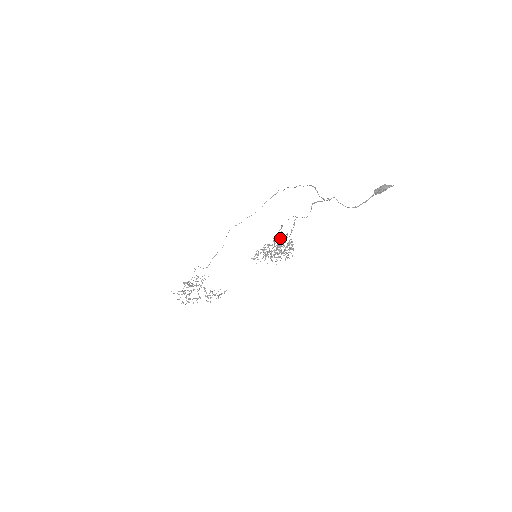
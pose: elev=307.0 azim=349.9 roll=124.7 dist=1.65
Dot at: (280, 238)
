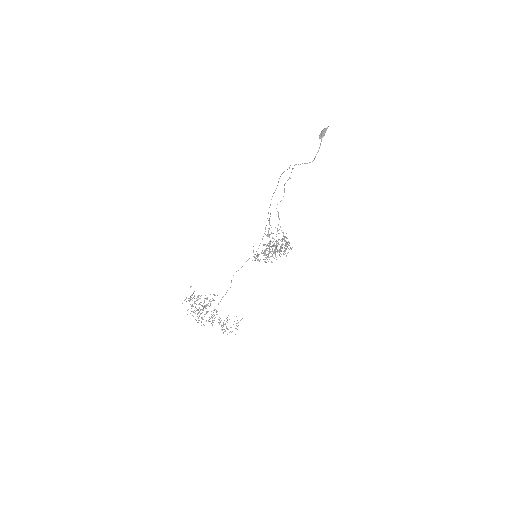
Dot at: occluded
